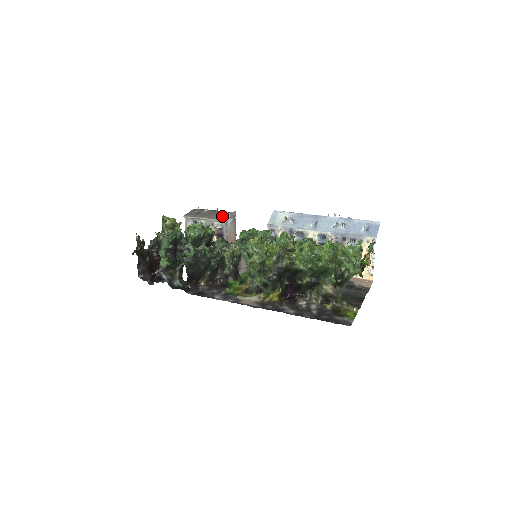
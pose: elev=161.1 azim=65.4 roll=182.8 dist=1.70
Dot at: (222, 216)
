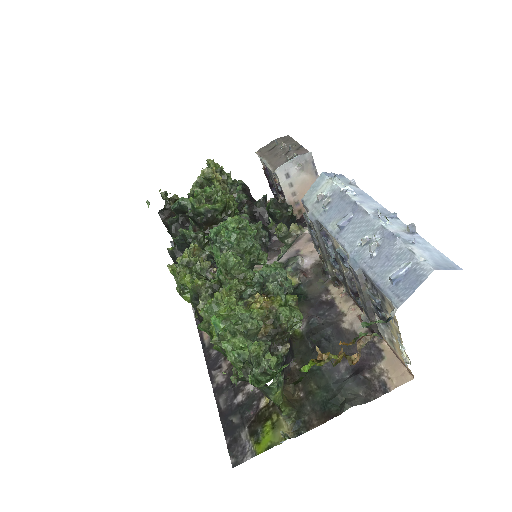
Dot at: (283, 162)
